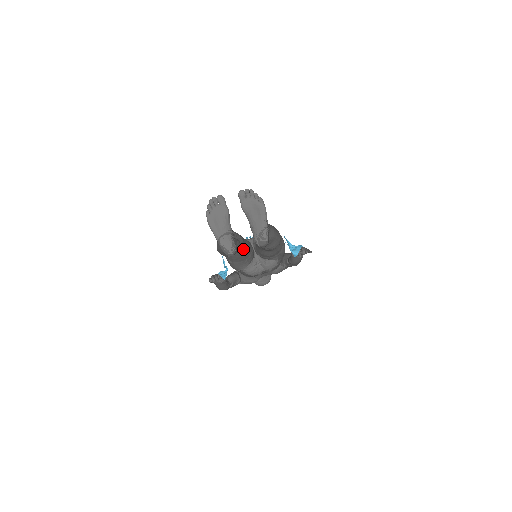
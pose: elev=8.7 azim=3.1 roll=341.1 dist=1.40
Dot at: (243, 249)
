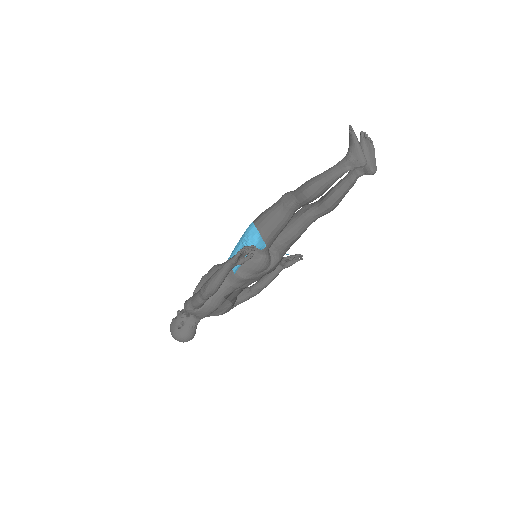
Dot at: (291, 217)
